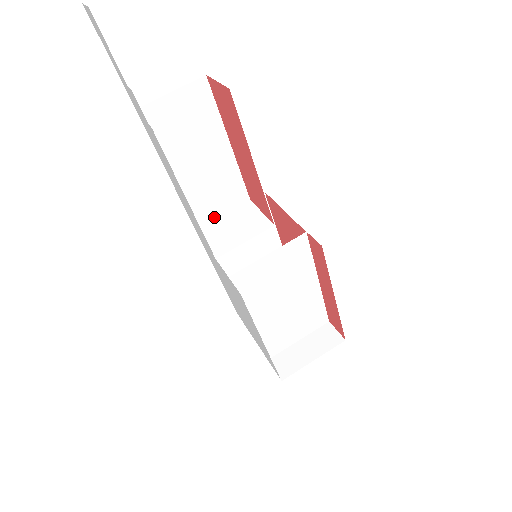
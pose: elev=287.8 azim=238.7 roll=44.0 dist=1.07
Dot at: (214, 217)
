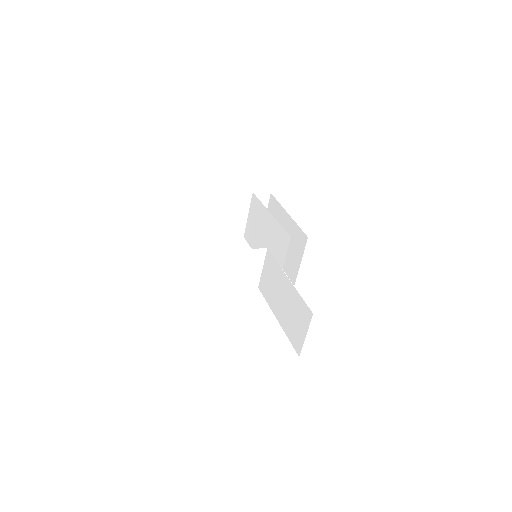
Dot at: (226, 278)
